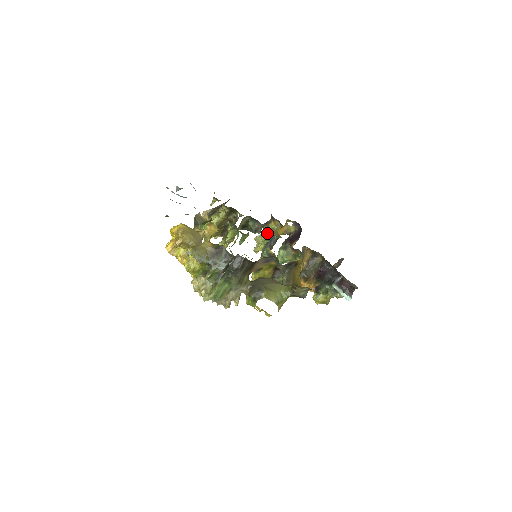
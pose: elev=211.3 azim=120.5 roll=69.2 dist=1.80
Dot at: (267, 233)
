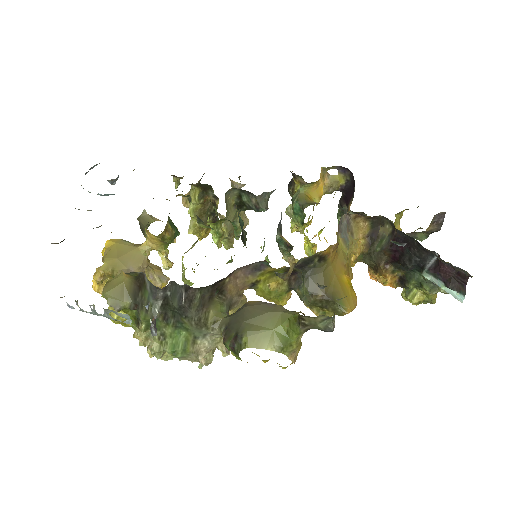
Dot at: occluded
